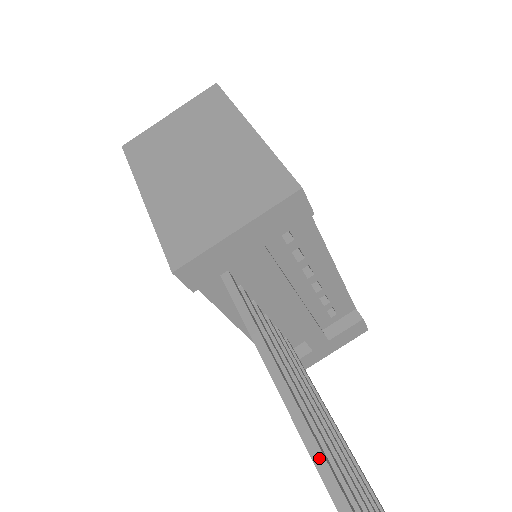
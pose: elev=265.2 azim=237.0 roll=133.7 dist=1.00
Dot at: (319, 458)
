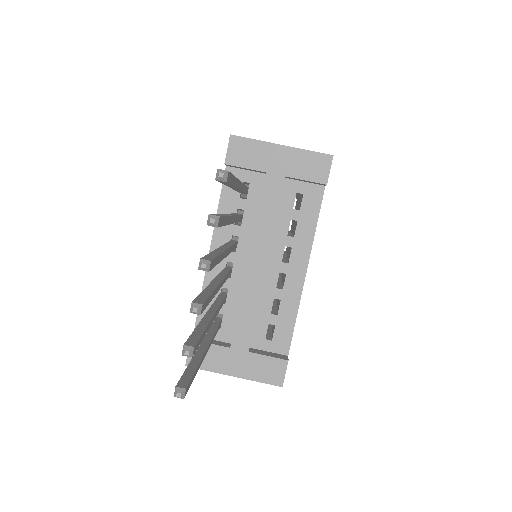
Dot at: occluded
